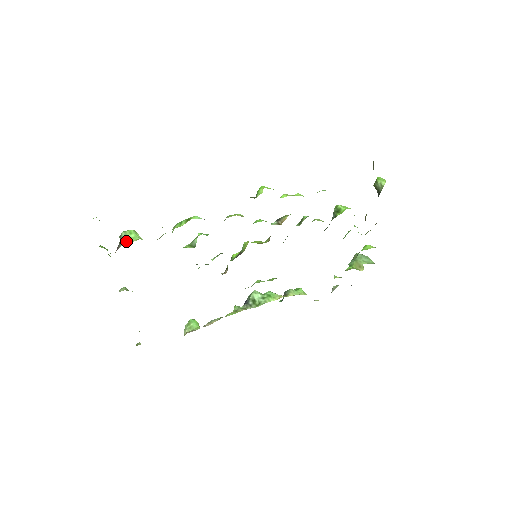
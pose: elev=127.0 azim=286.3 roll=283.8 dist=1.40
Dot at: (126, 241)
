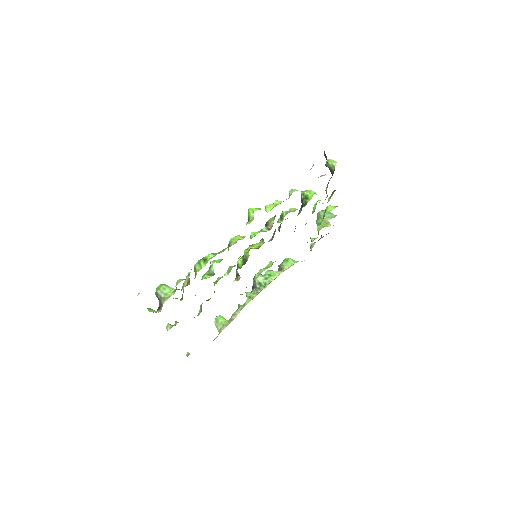
Dot at: (165, 297)
